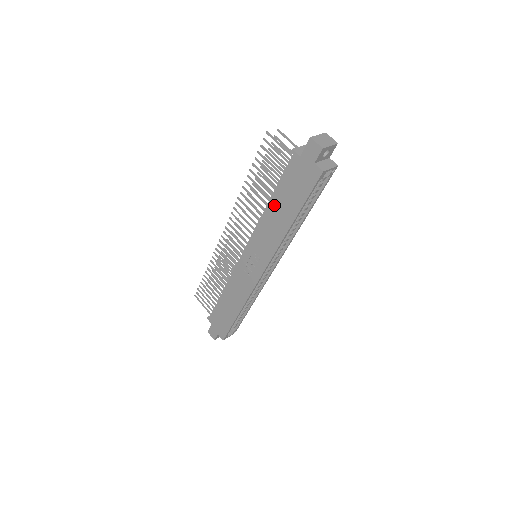
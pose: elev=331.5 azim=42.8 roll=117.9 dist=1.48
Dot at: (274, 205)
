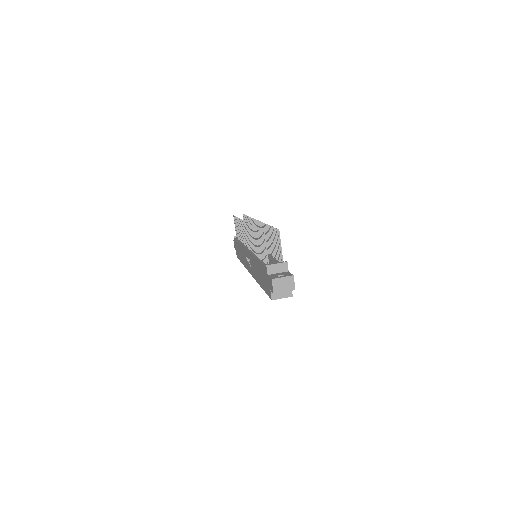
Dot at: (257, 265)
